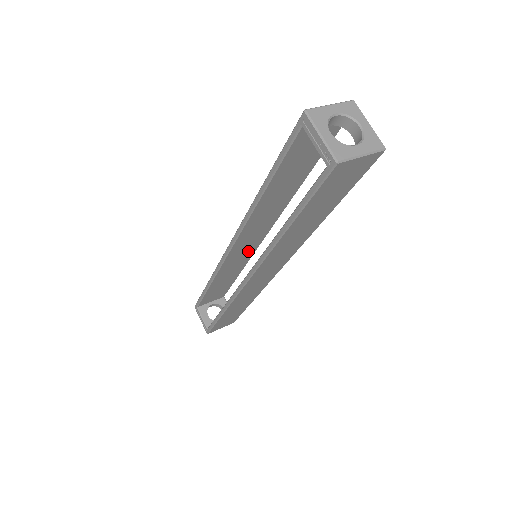
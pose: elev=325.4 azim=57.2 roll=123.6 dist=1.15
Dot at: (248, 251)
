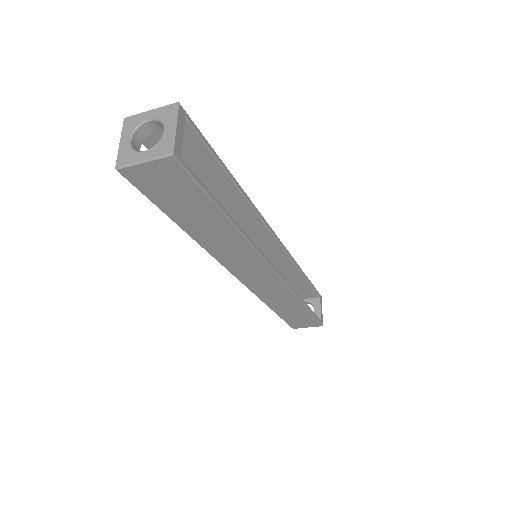
Dot at: (273, 251)
